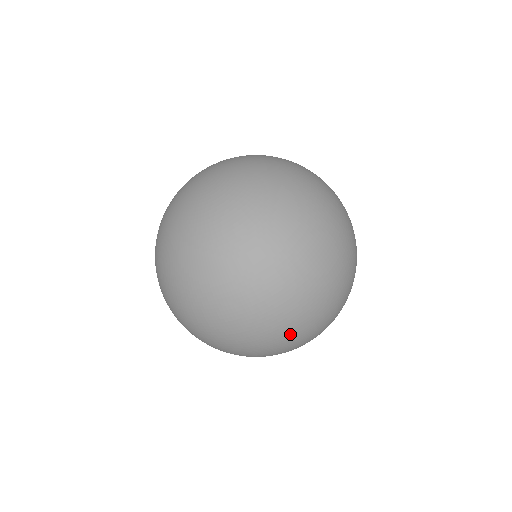
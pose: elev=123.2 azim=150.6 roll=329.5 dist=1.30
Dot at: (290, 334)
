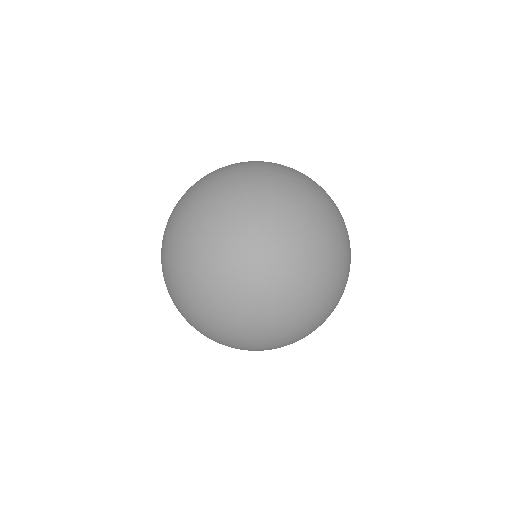
Dot at: (191, 248)
